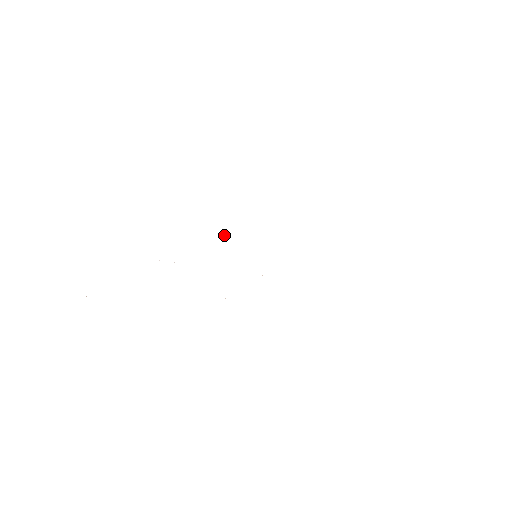
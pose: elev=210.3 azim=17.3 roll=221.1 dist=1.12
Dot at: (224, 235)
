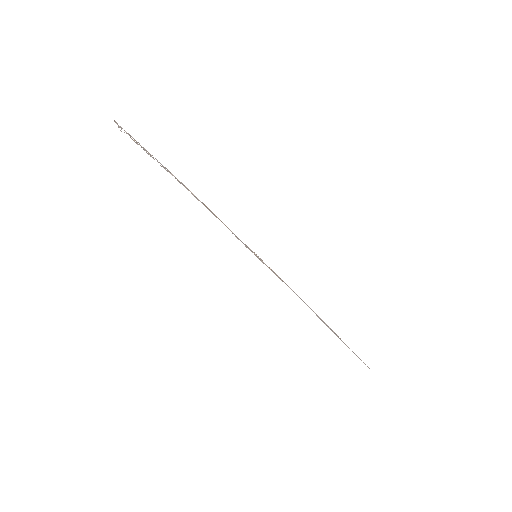
Dot at: occluded
